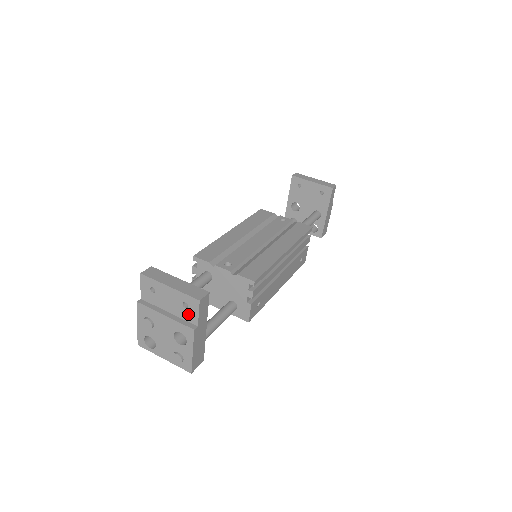
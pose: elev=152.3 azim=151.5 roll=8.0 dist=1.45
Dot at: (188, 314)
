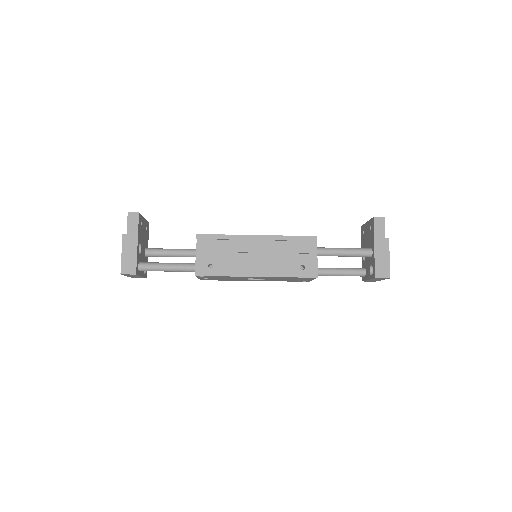
Dot at: occluded
